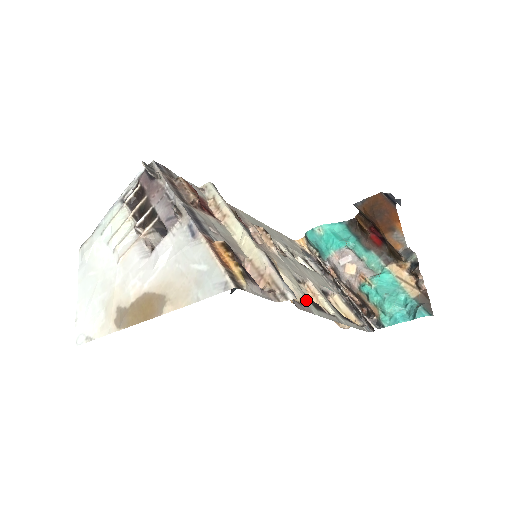
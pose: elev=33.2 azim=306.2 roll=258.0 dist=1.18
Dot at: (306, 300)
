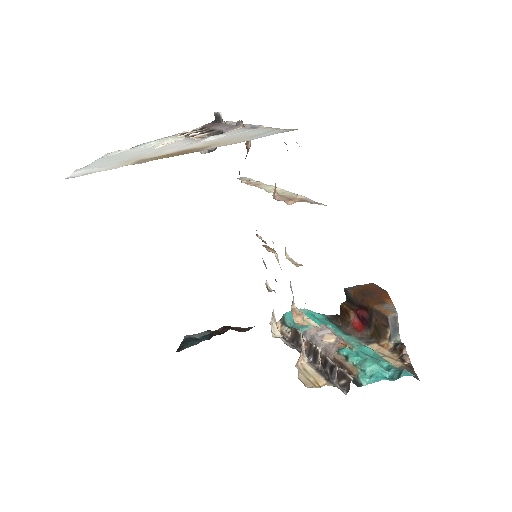
Dot at: occluded
